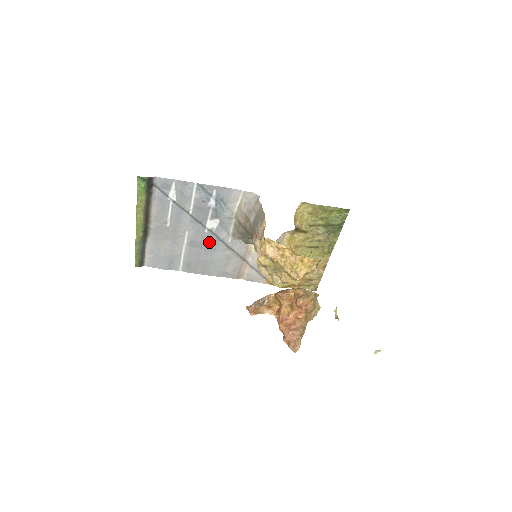
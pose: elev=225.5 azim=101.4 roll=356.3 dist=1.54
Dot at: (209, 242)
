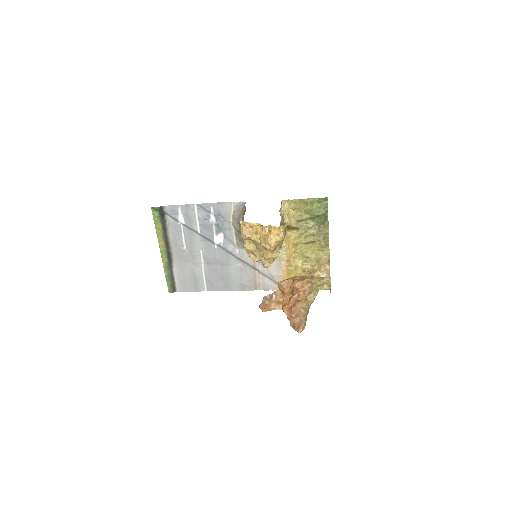
Dot at: (221, 257)
